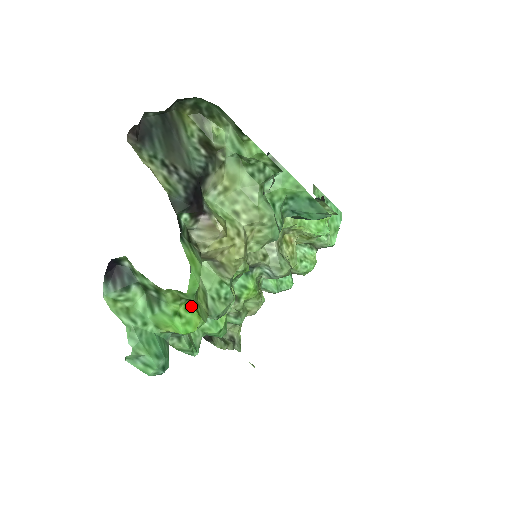
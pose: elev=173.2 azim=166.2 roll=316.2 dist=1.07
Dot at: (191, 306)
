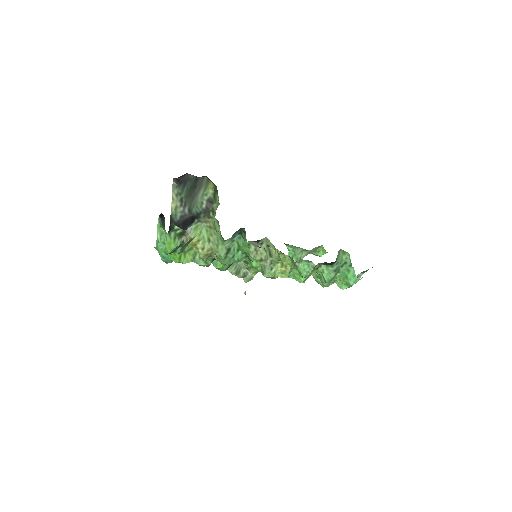
Dot at: (176, 254)
